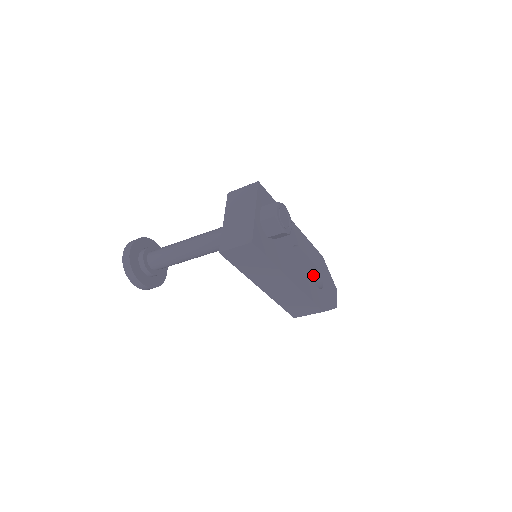
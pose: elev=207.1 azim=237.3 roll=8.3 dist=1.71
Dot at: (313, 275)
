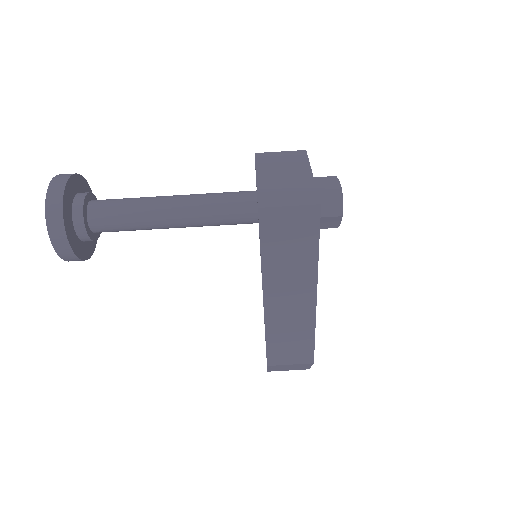
Dot at: occluded
